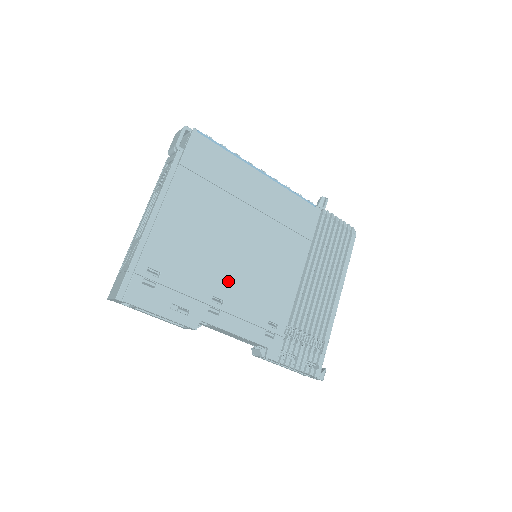
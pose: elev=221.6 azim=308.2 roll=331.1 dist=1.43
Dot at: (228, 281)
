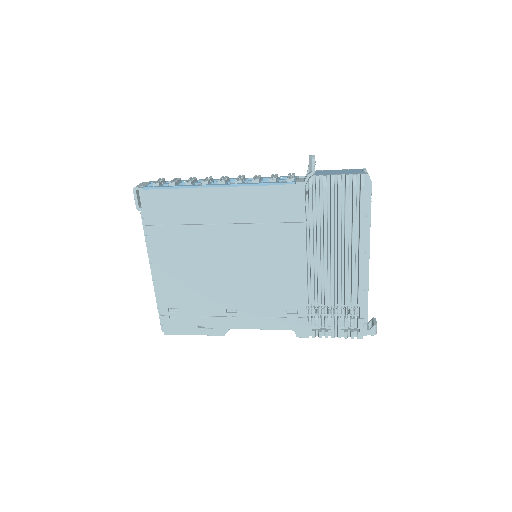
Dot at: (233, 294)
